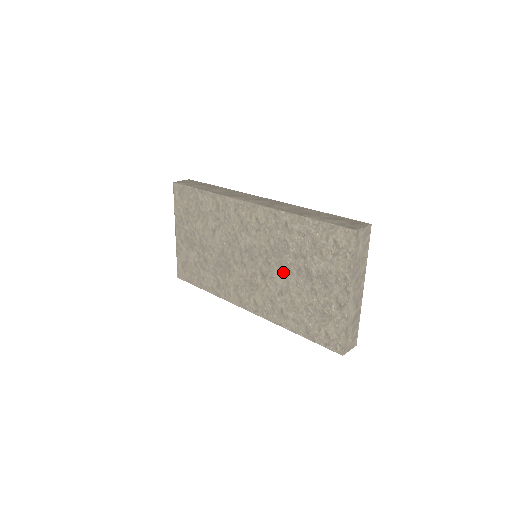
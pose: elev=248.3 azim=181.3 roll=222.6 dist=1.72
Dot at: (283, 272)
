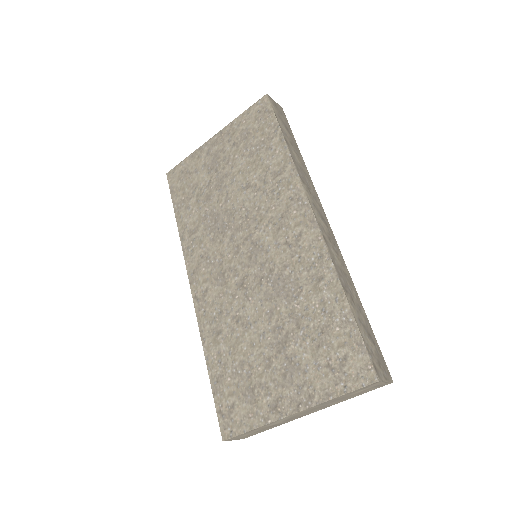
Dot at: (263, 308)
